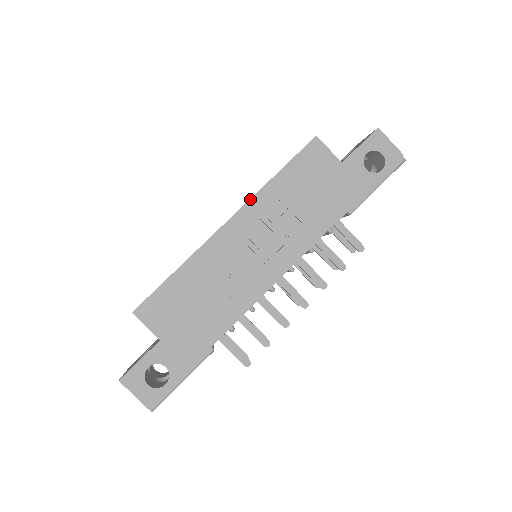
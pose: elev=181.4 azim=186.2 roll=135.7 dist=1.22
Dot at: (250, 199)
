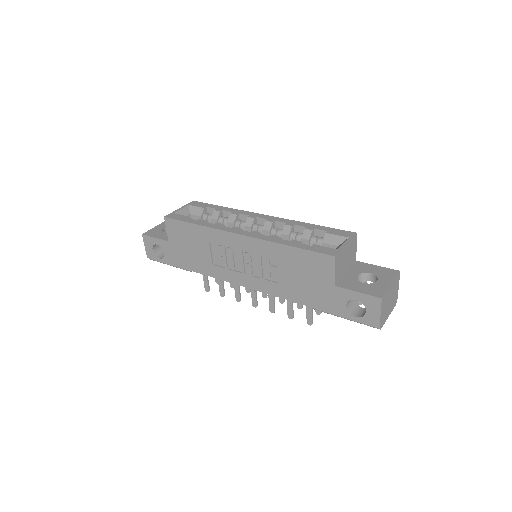
Dot at: (262, 239)
